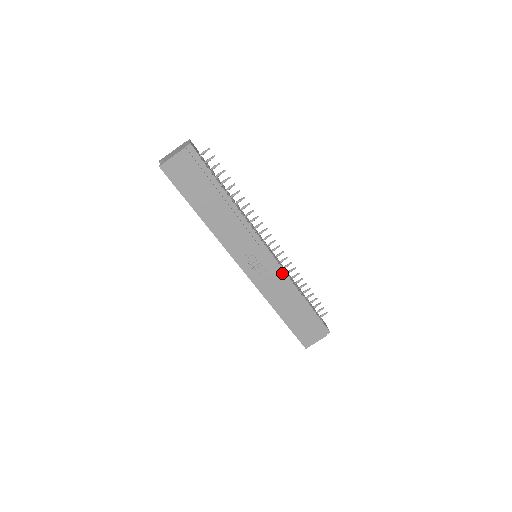
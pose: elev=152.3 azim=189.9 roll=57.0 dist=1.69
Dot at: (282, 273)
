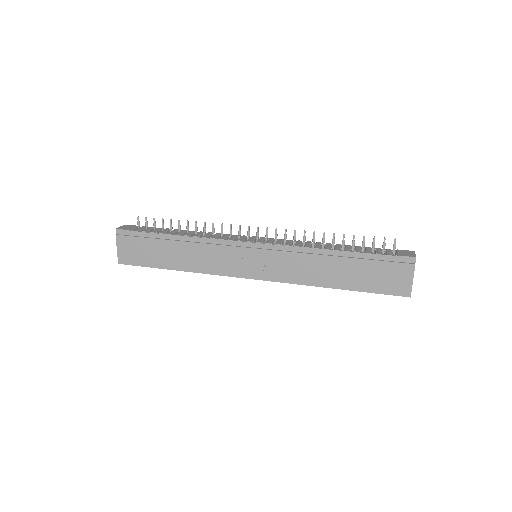
Dot at: (287, 249)
